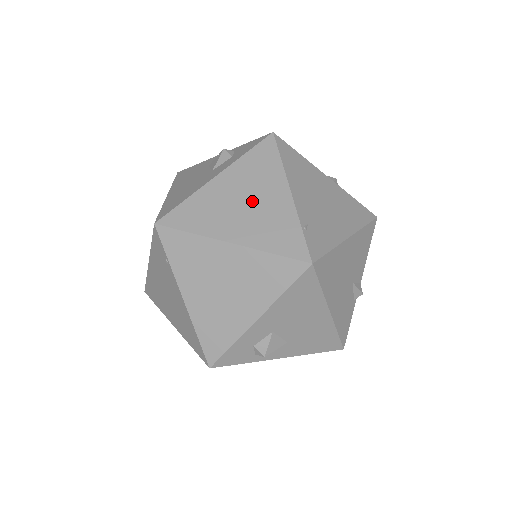
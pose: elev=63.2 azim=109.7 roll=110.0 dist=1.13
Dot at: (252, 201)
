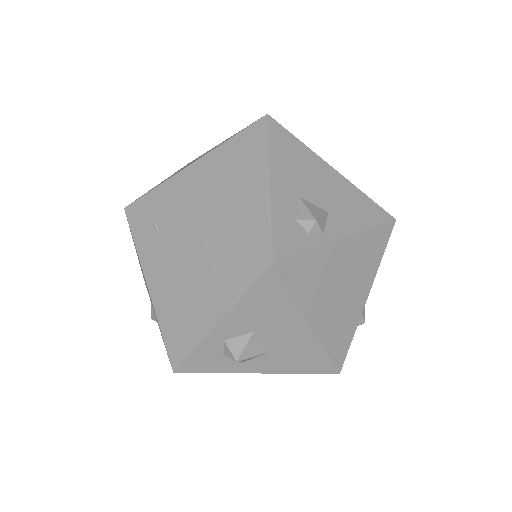
Dot at: occluded
